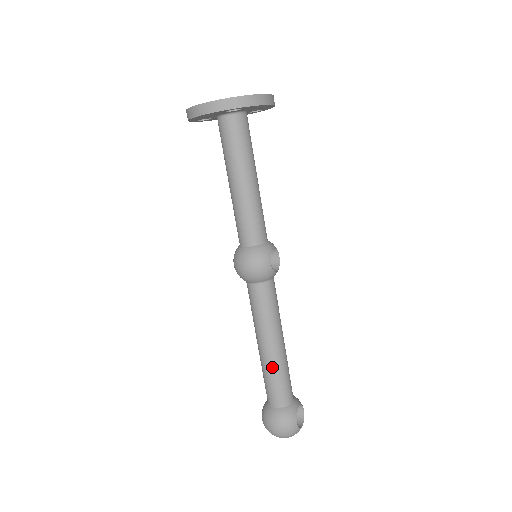
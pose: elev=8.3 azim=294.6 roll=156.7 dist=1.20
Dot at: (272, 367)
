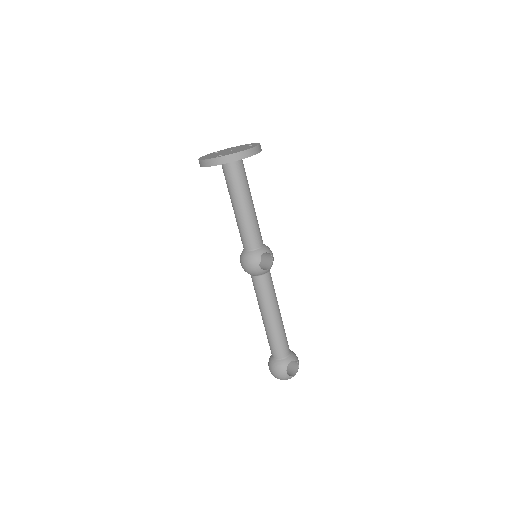
Dot at: (269, 332)
